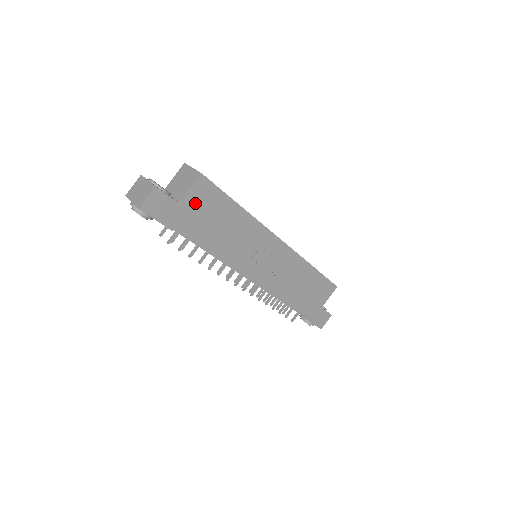
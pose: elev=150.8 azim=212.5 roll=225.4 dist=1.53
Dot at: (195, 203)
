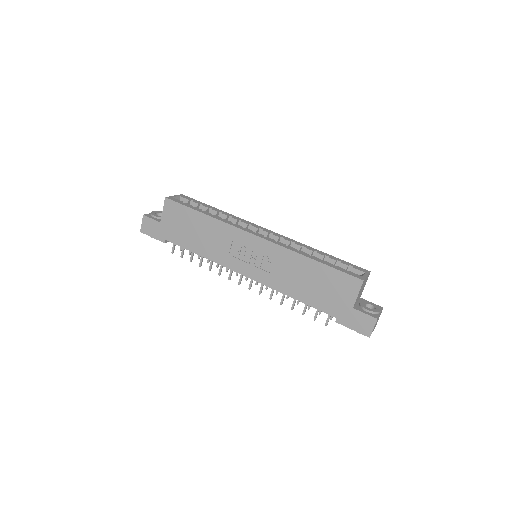
Dot at: (170, 220)
